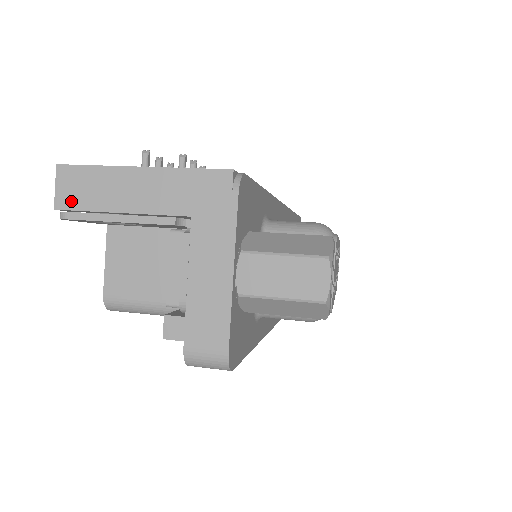
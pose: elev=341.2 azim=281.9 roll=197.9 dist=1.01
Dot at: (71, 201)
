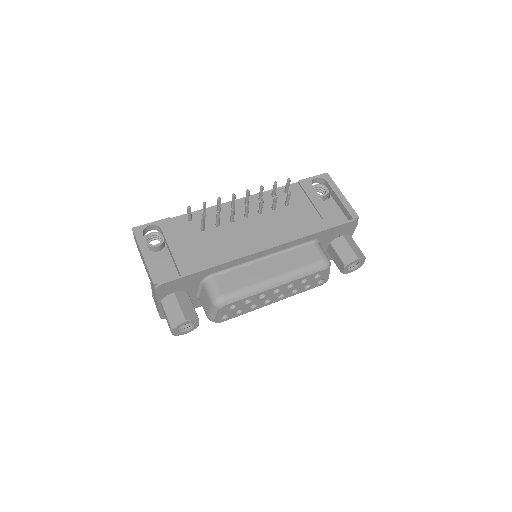
Dot at: occluded
